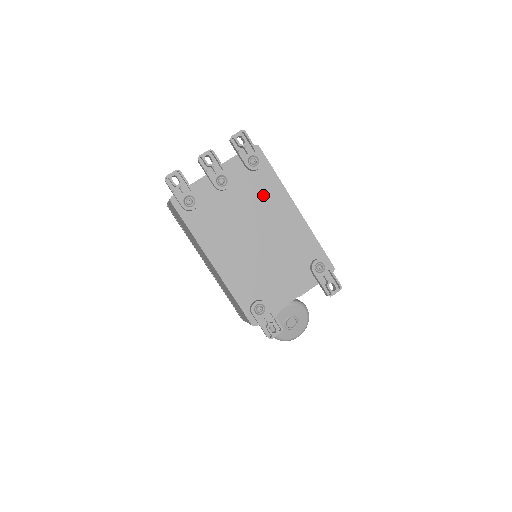
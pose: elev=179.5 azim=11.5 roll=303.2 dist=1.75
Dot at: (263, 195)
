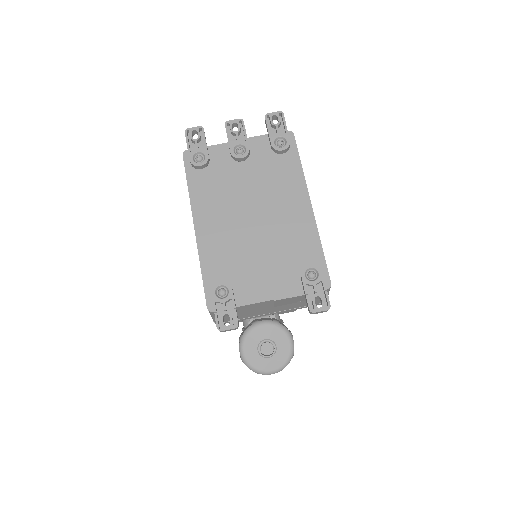
Dot at: (278, 179)
